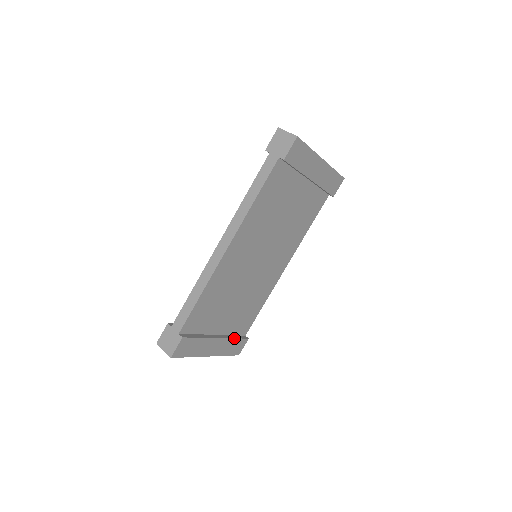
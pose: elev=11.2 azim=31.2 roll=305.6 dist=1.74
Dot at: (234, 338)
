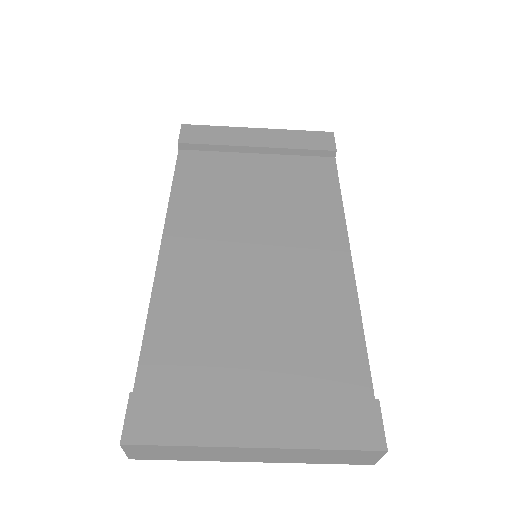
Dot at: (316, 398)
